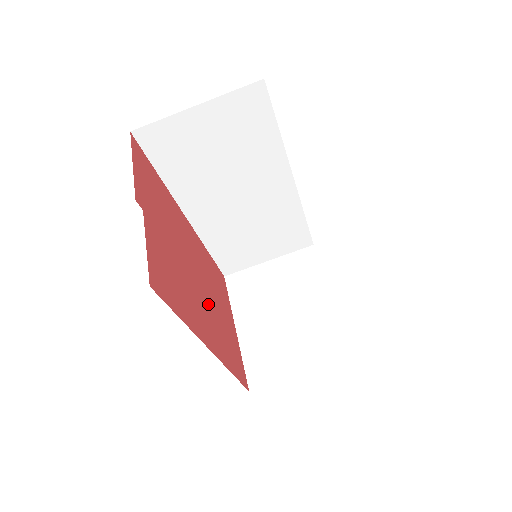
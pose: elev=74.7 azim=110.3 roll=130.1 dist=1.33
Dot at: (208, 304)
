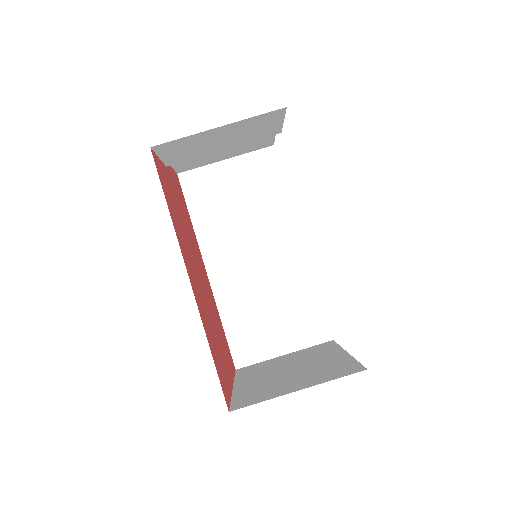
Dot at: (203, 295)
